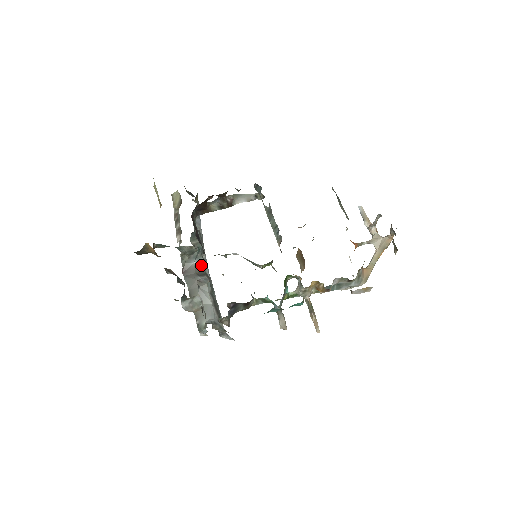
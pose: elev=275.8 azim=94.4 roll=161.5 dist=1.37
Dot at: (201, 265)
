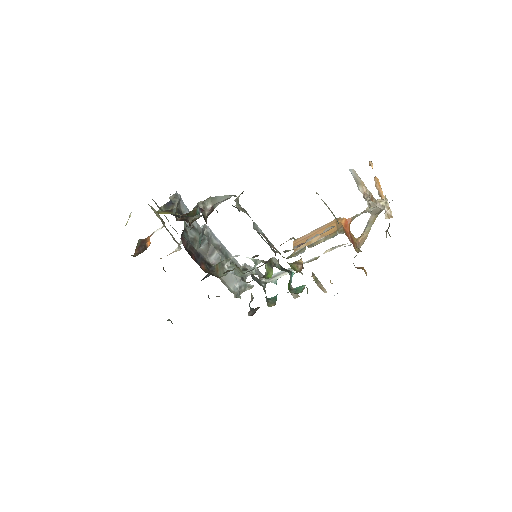
Dot at: (207, 243)
